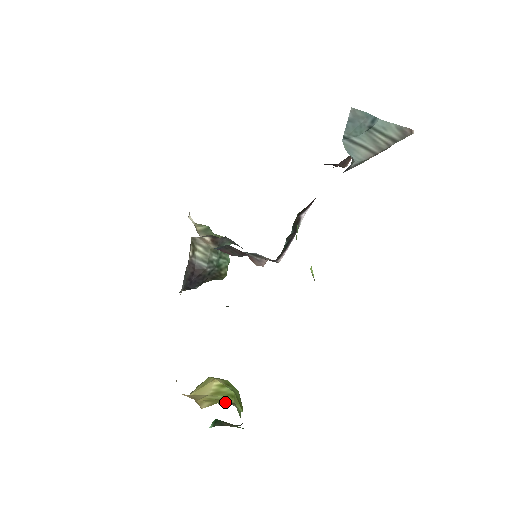
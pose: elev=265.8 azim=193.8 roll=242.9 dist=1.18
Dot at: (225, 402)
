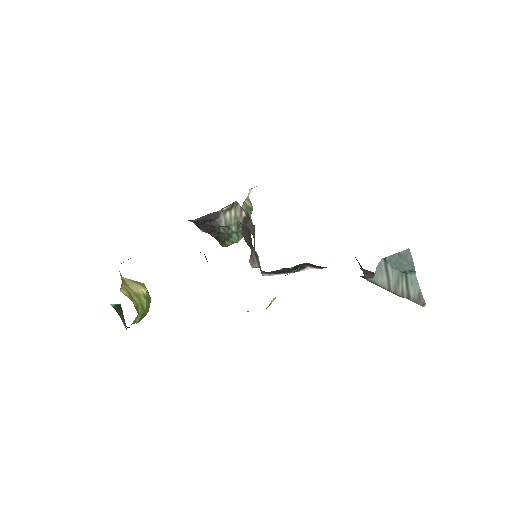
Dot at: (135, 305)
